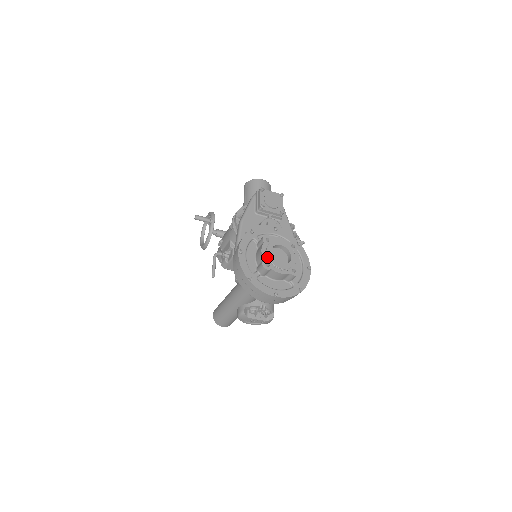
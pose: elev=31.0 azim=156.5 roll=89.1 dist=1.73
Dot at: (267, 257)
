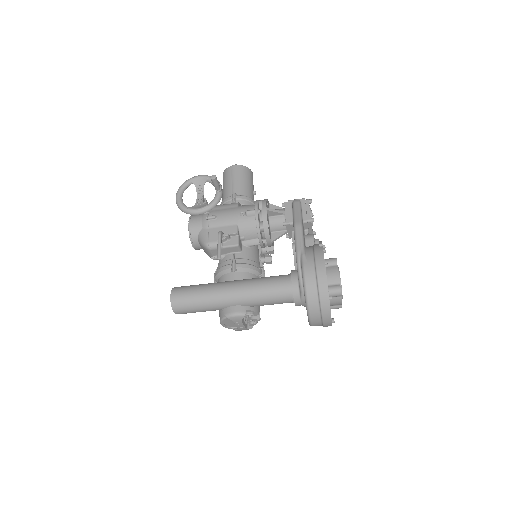
Dot at: (340, 282)
